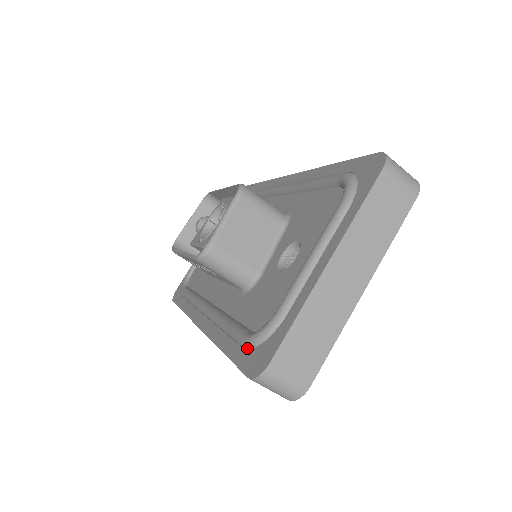
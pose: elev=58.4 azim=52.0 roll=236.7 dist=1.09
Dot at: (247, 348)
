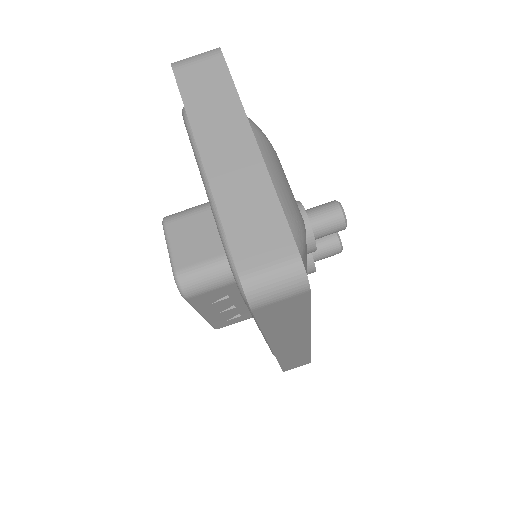
Dot at: occluded
